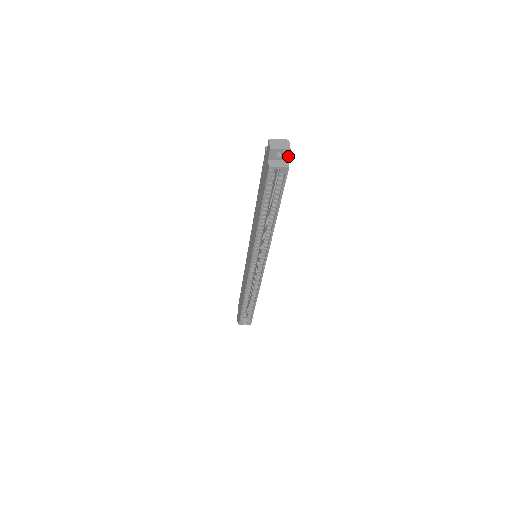
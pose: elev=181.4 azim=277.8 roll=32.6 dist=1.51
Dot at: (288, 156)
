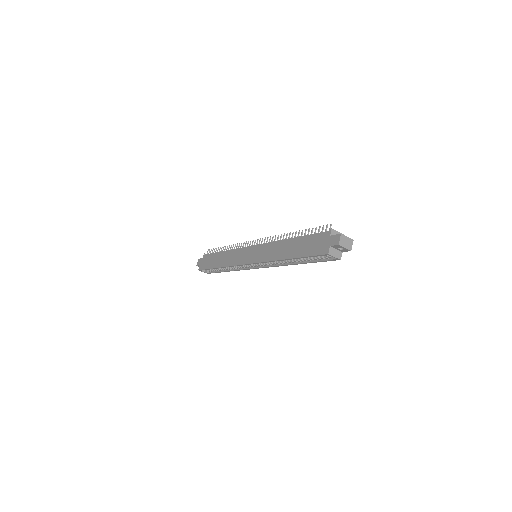
Dot at: (345, 251)
